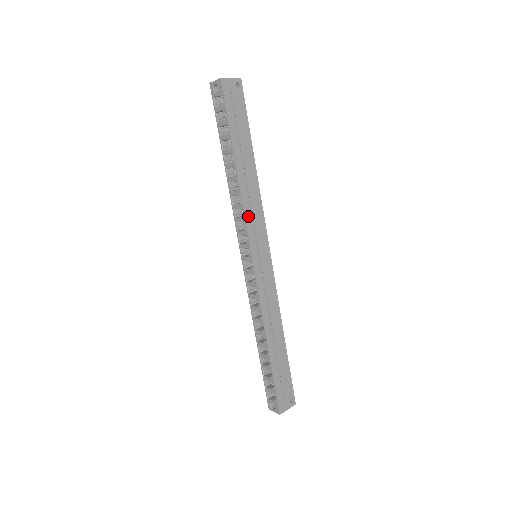
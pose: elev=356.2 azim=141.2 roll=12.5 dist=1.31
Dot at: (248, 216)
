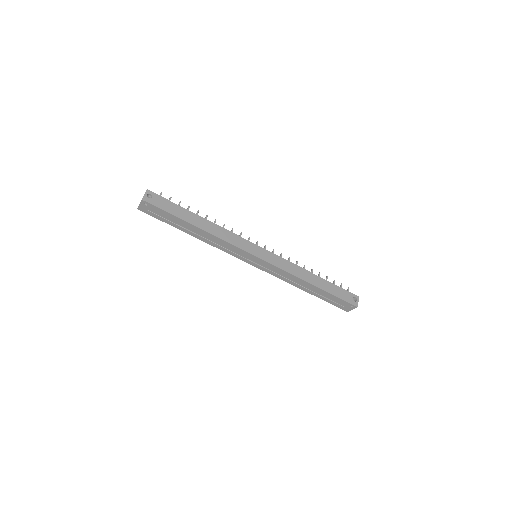
Dot at: (225, 250)
